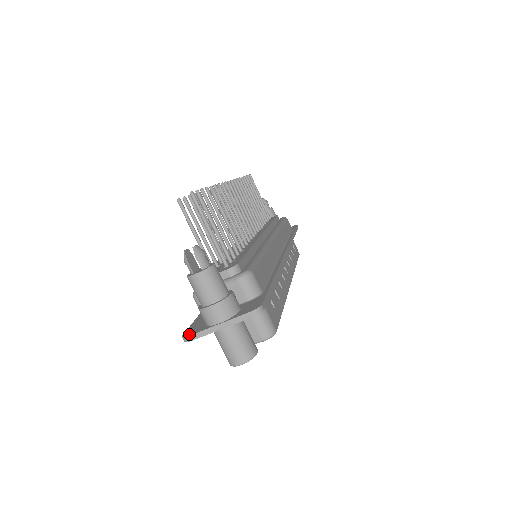
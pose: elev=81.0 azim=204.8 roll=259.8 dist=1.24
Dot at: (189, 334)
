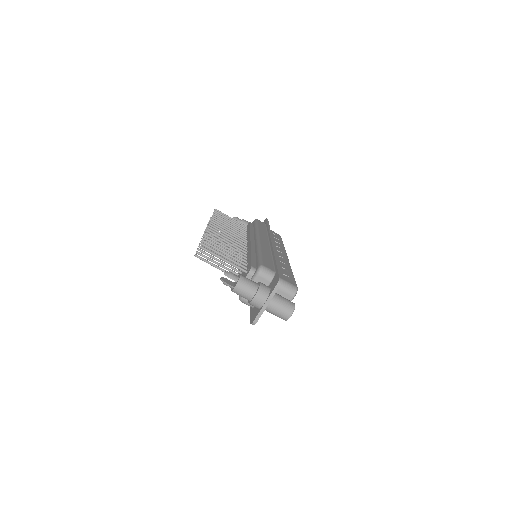
Dot at: (253, 320)
